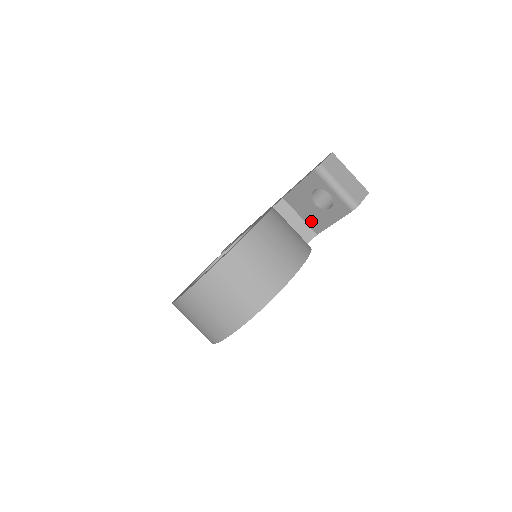
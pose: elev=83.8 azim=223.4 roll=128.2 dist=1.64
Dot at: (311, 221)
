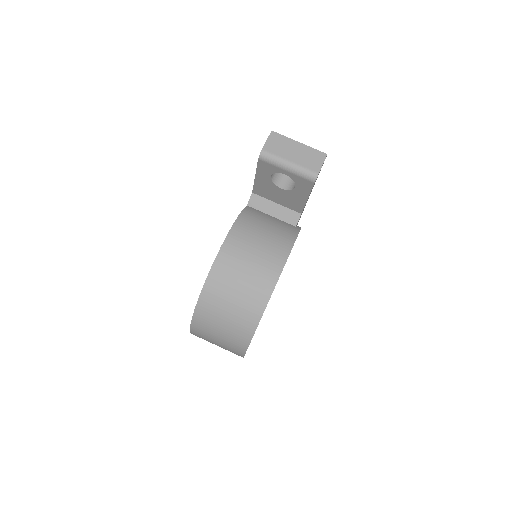
Dot at: (288, 204)
